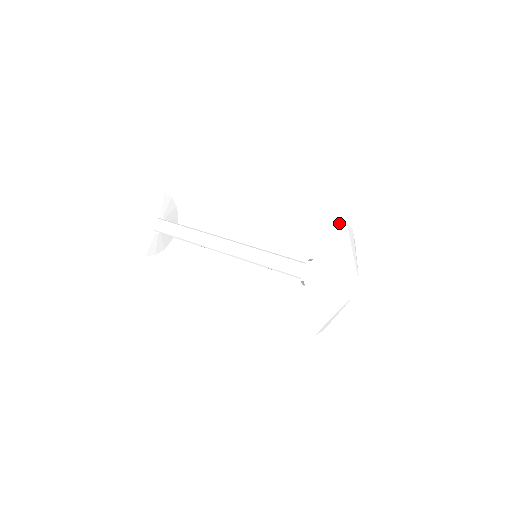
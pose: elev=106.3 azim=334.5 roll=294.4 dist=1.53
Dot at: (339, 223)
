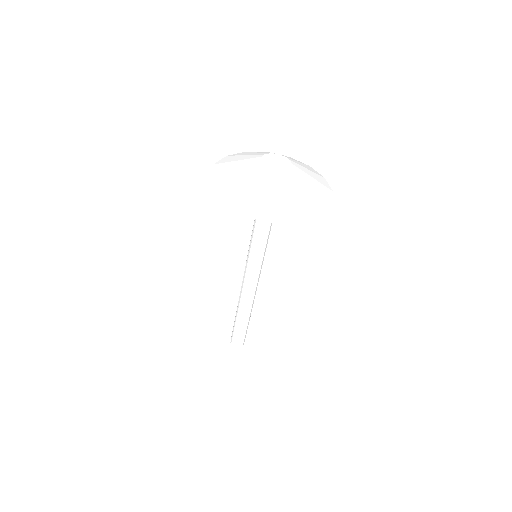
Dot at: (230, 155)
